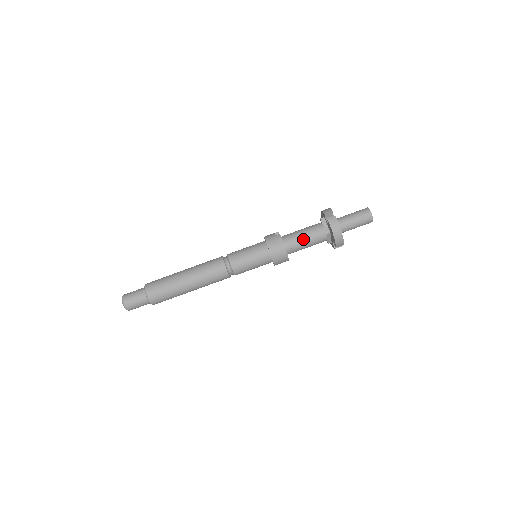
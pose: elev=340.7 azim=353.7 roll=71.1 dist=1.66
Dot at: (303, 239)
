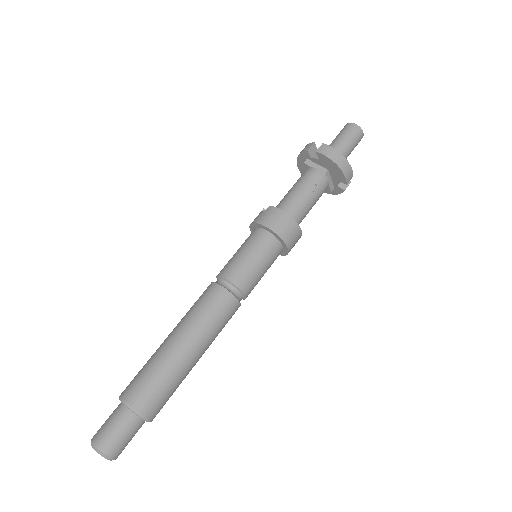
Dot at: (302, 195)
